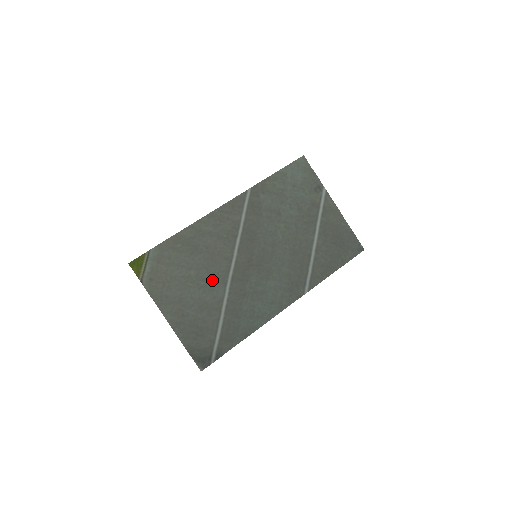
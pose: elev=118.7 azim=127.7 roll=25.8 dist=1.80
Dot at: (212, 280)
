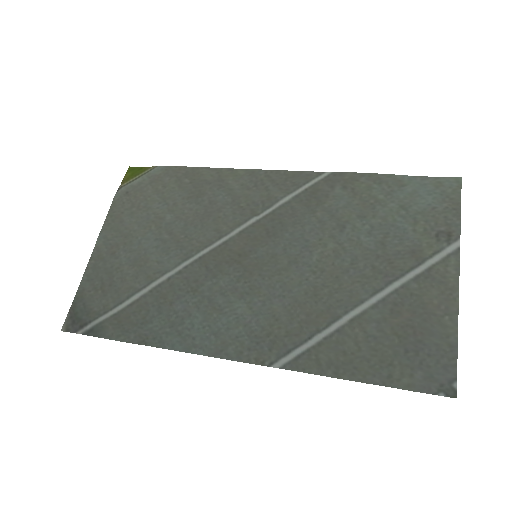
Dot at: (178, 241)
